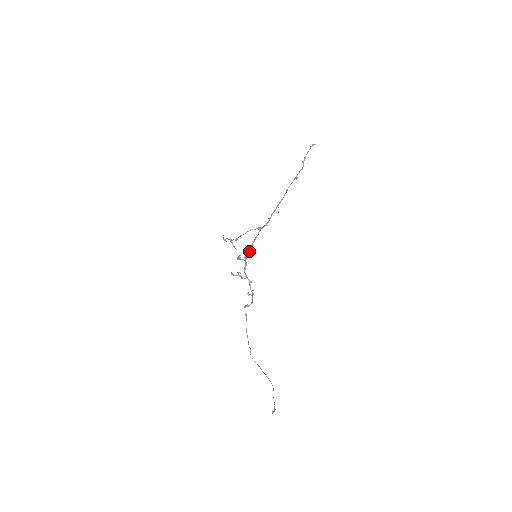
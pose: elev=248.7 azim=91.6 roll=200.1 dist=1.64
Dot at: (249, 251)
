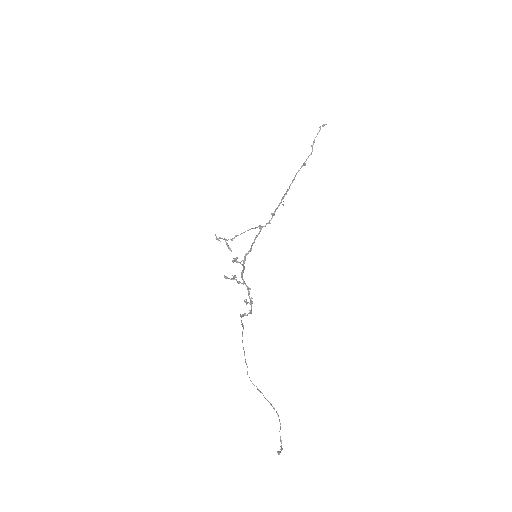
Dot at: occluded
